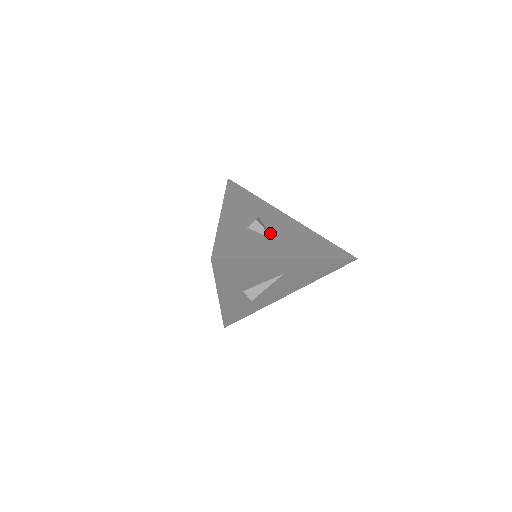
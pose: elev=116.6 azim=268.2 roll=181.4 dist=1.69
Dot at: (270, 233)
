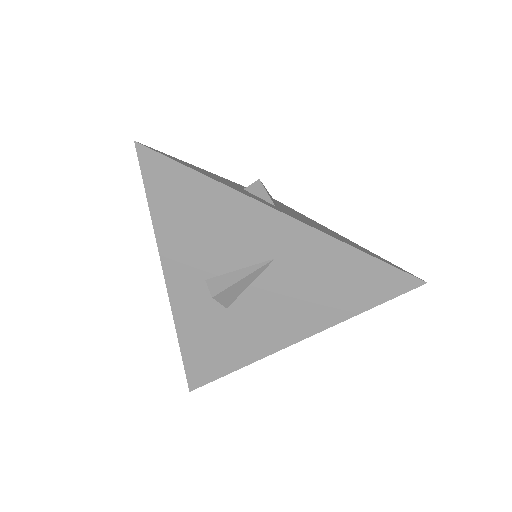
Dot at: occluded
